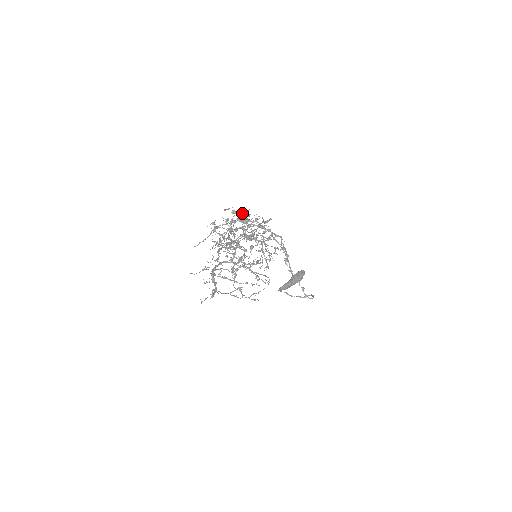
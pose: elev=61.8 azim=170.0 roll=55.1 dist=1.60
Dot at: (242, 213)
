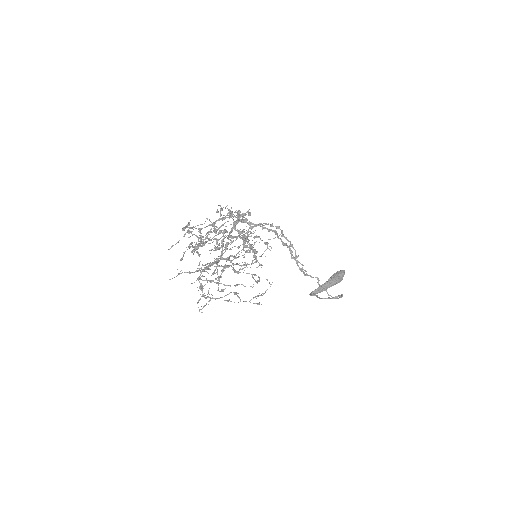
Dot at: (237, 212)
